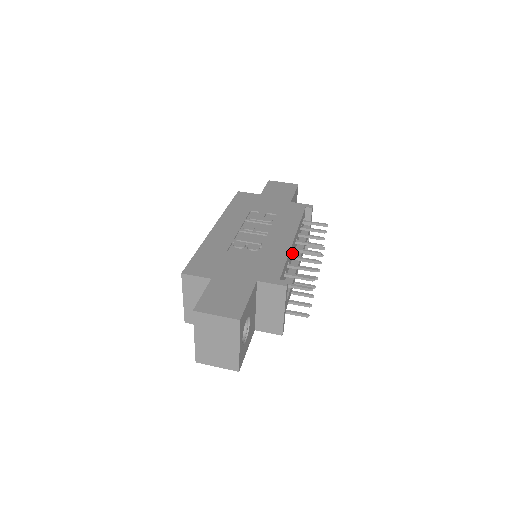
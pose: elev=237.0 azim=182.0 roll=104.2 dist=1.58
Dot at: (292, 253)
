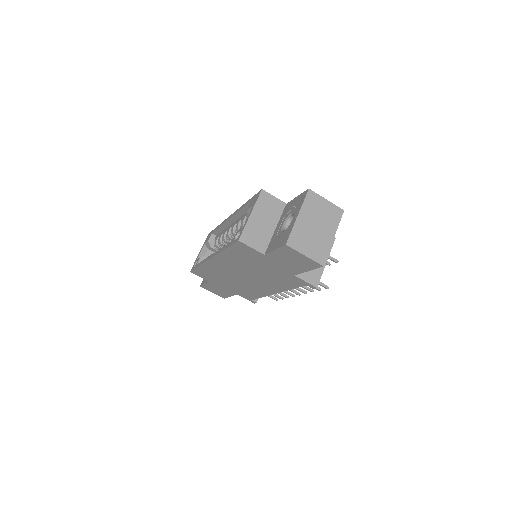
Dot at: occluded
